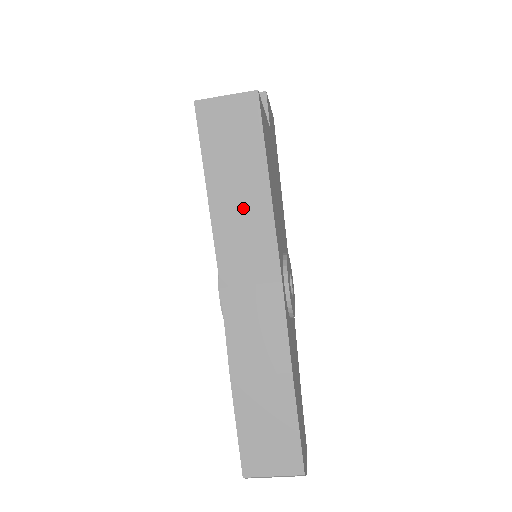
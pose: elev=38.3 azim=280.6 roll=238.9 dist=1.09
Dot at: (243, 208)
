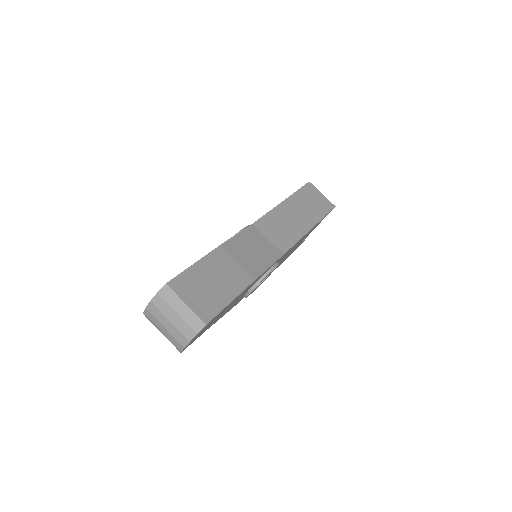
Dot at: (294, 219)
